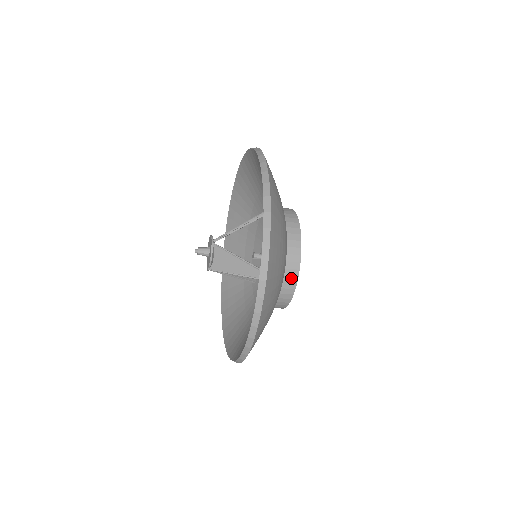
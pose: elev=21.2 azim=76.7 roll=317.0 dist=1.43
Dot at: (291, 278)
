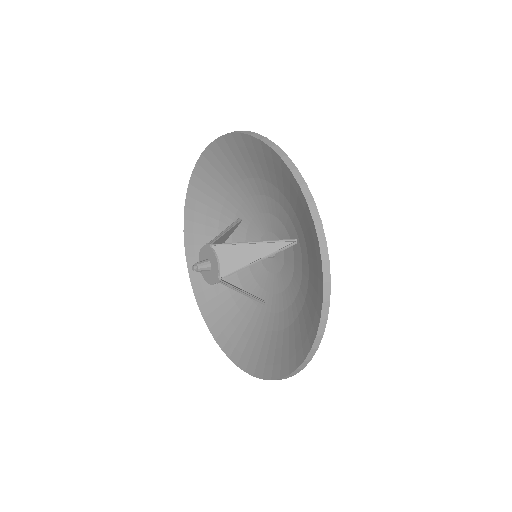
Dot at: occluded
